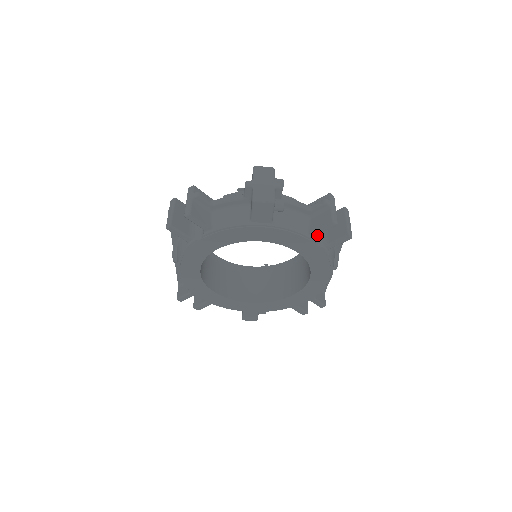
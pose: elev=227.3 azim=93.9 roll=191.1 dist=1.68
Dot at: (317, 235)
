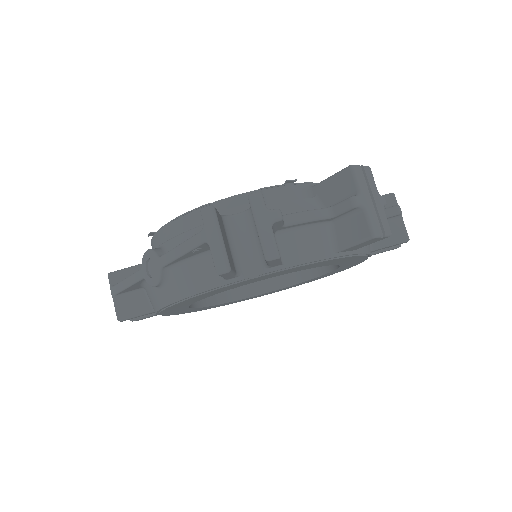
Dot at: occluded
